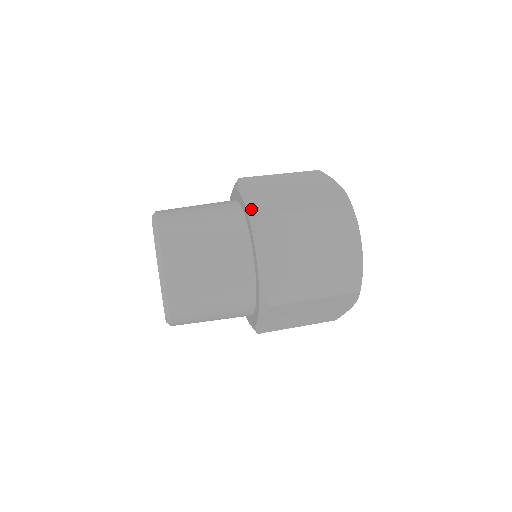
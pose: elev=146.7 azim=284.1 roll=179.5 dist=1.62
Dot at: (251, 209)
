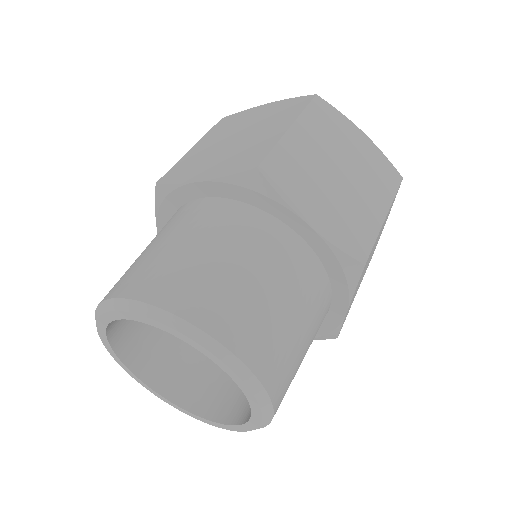
Dot at: (236, 174)
